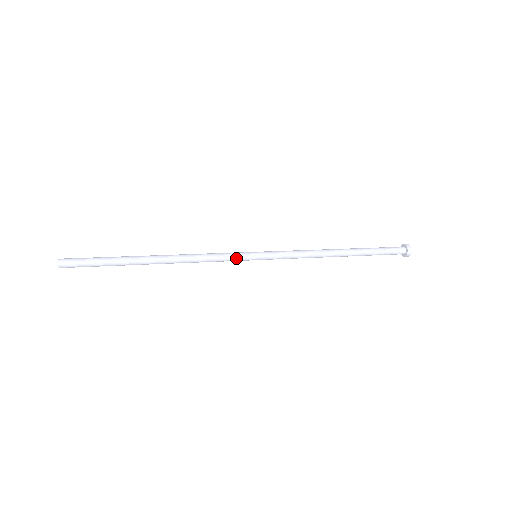
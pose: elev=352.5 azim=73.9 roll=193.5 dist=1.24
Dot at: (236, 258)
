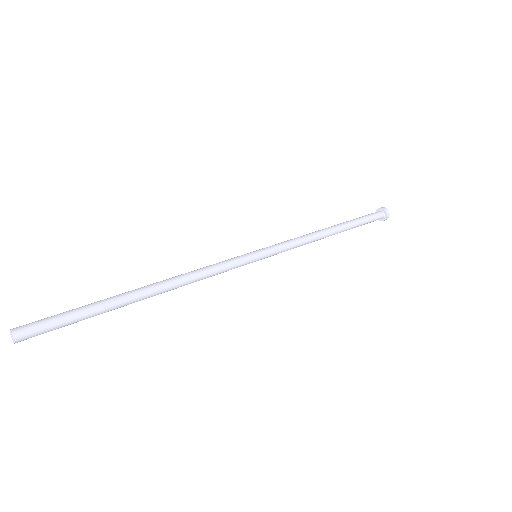
Dot at: (237, 261)
